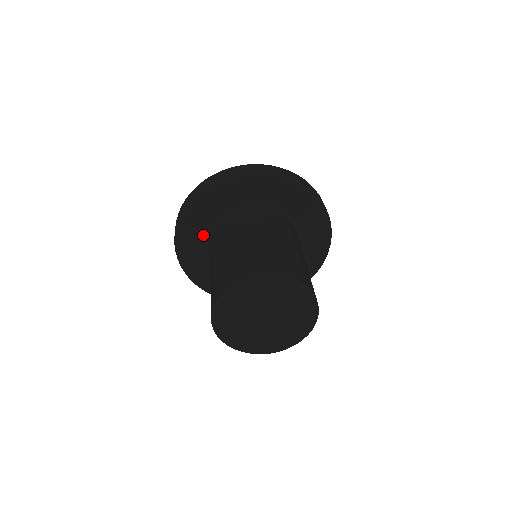
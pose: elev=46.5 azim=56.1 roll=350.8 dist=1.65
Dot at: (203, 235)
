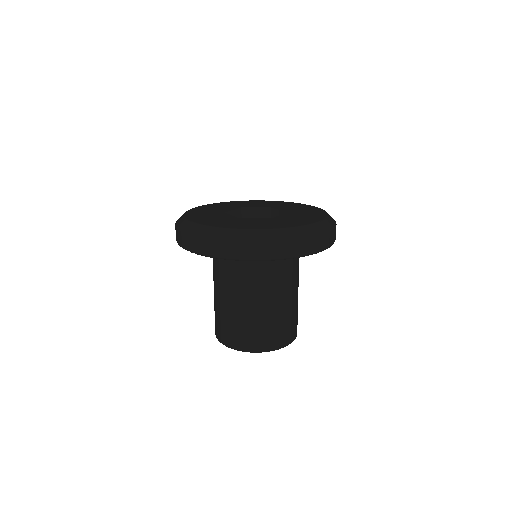
Dot at: occluded
